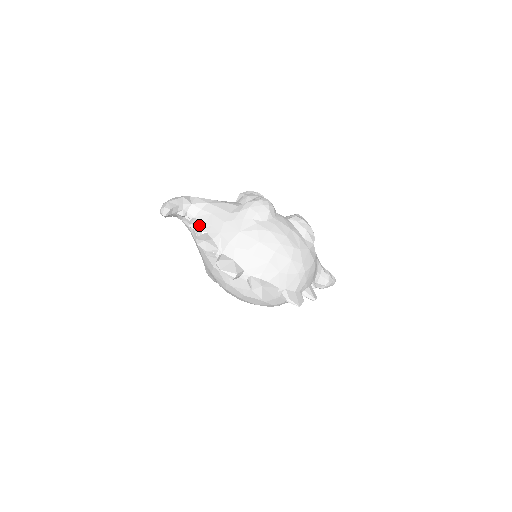
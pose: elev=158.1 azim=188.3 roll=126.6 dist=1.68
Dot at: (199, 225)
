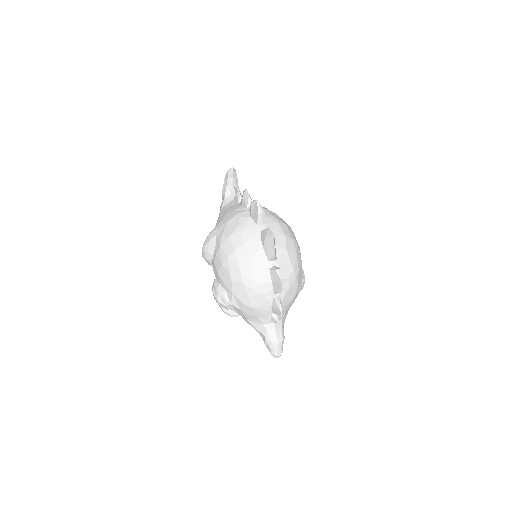
Dot at: occluded
